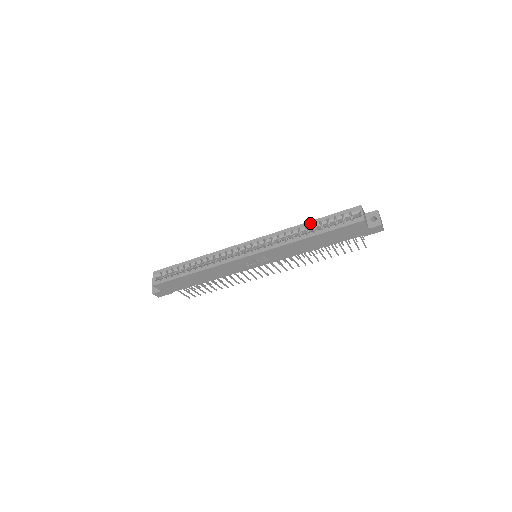
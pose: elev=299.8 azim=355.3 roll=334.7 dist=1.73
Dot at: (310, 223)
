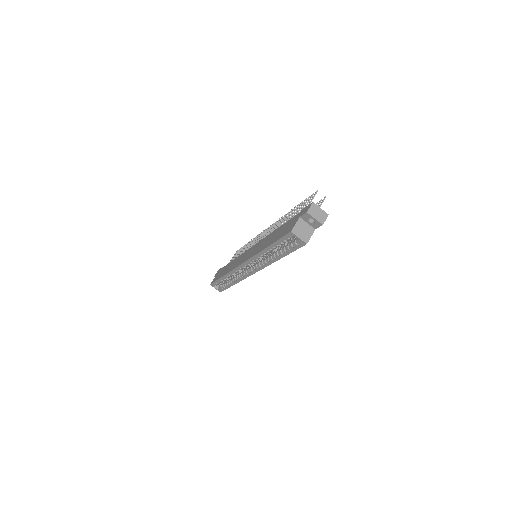
Dot at: (268, 249)
